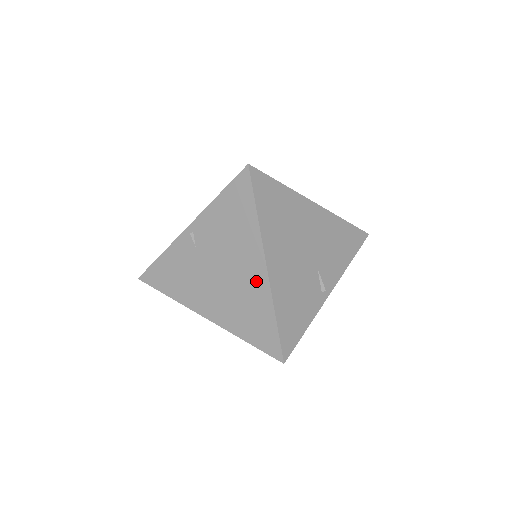
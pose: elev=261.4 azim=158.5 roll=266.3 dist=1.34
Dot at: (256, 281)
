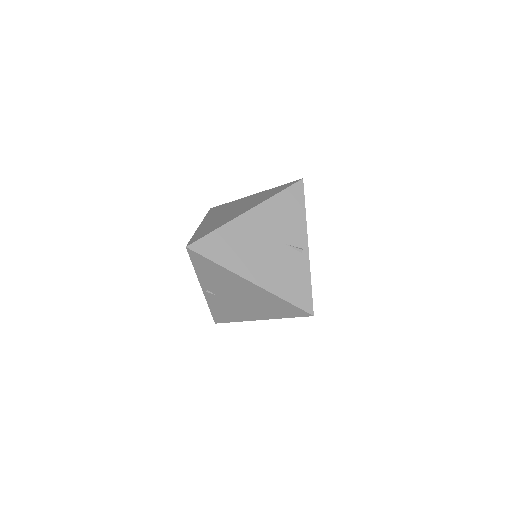
Dot at: (256, 291)
